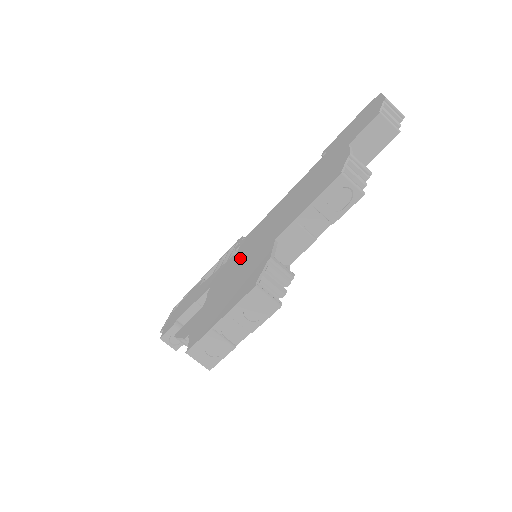
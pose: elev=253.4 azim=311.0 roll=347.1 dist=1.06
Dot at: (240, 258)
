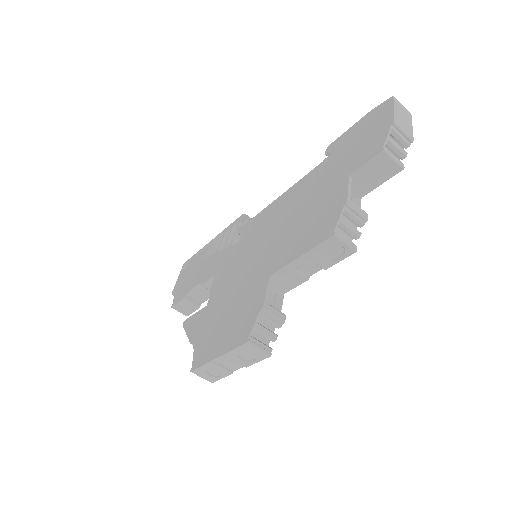
Dot at: (240, 261)
